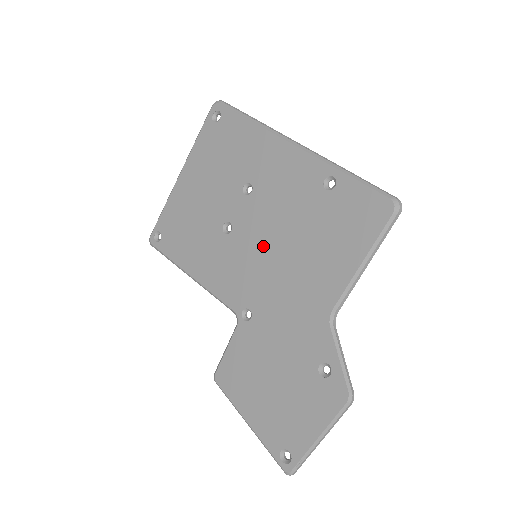
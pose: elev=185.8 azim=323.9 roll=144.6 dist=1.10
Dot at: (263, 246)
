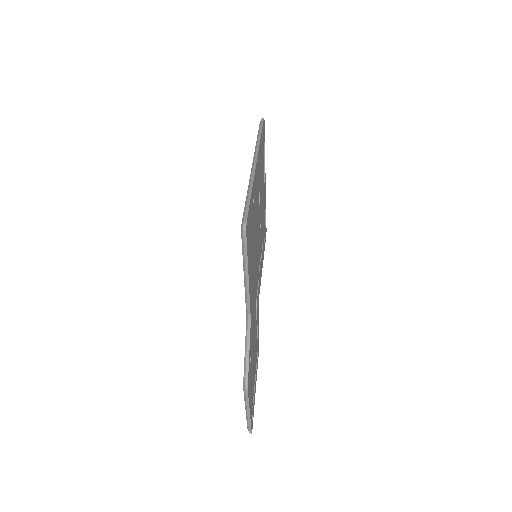
Dot at: occluded
